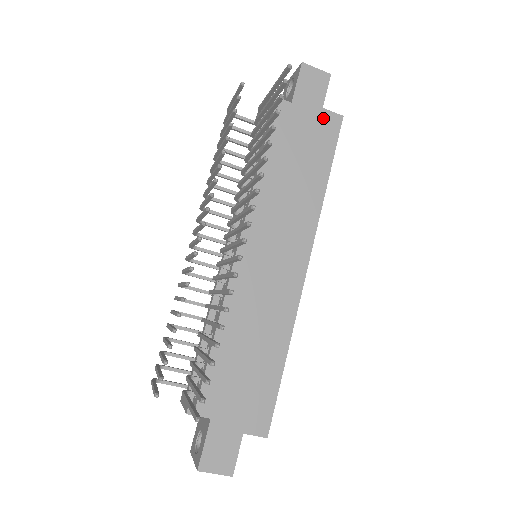
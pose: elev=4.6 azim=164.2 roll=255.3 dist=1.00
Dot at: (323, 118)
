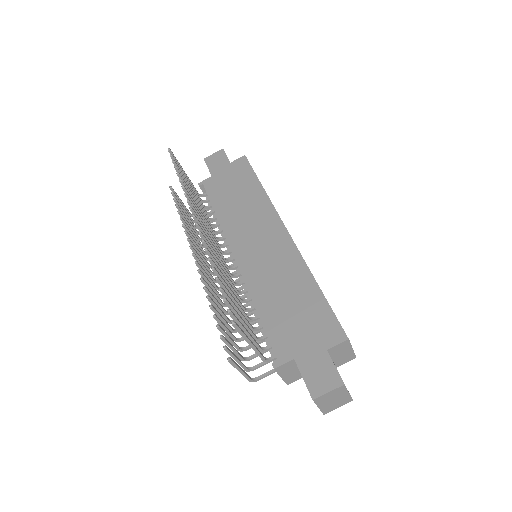
Dot at: (234, 166)
